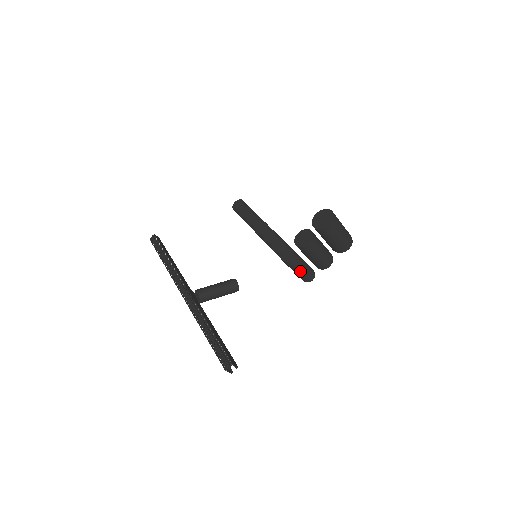
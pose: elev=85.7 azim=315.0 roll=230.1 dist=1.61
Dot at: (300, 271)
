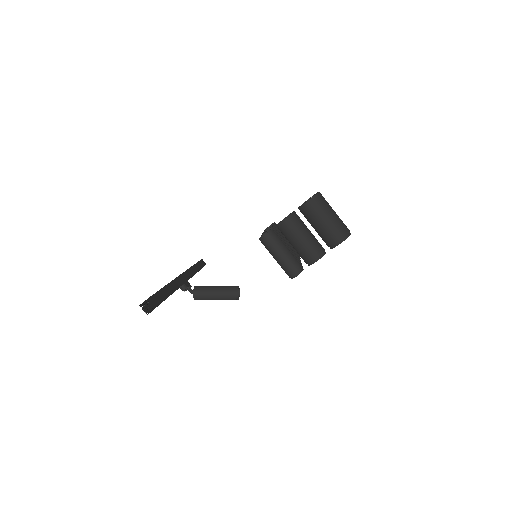
Dot at: (279, 257)
